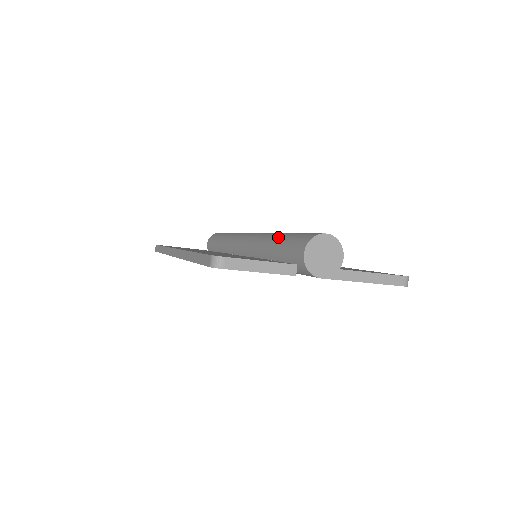
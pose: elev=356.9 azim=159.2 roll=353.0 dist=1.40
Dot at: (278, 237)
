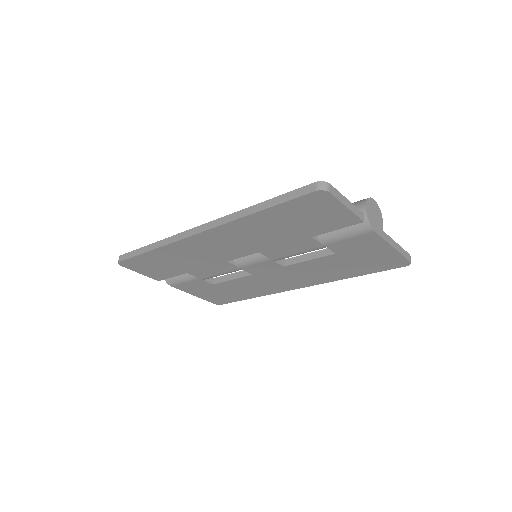
Dot at: occluded
